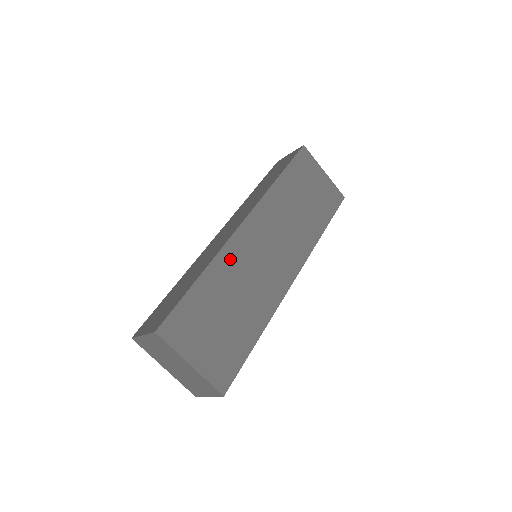
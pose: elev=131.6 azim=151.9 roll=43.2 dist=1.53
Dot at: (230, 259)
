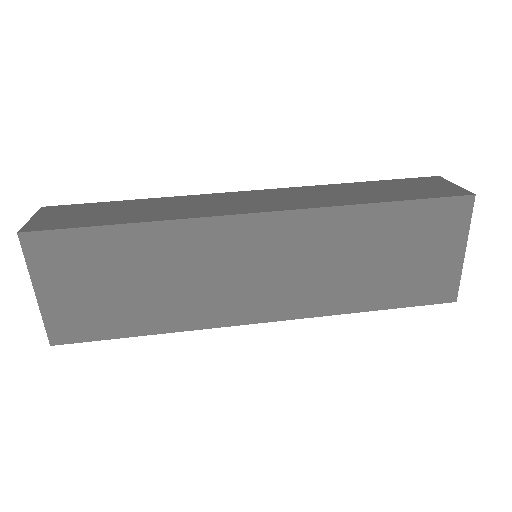
Dot at: (191, 238)
